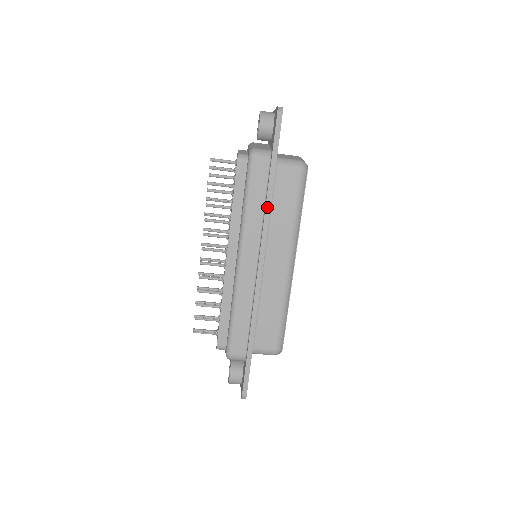
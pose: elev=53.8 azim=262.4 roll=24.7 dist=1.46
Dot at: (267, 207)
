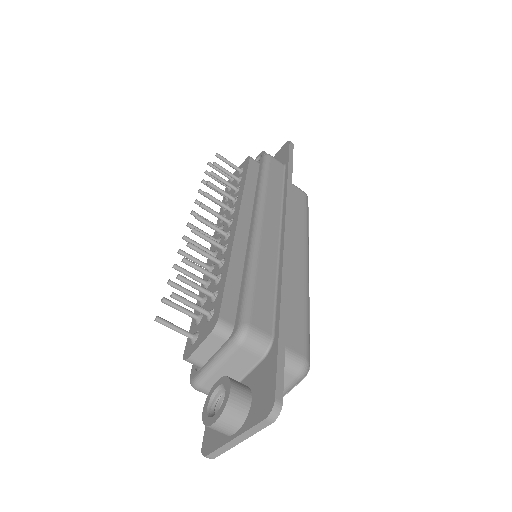
Dot at: (288, 189)
